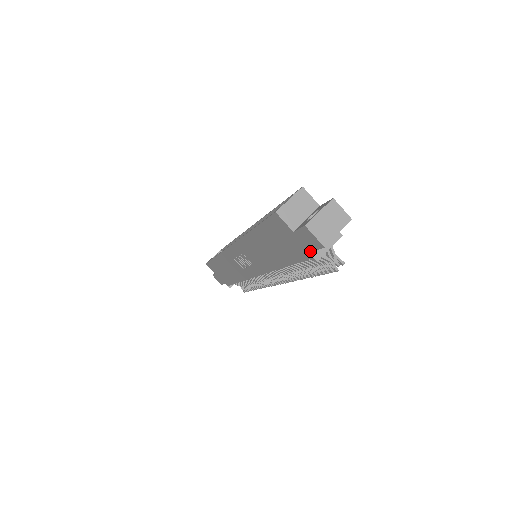
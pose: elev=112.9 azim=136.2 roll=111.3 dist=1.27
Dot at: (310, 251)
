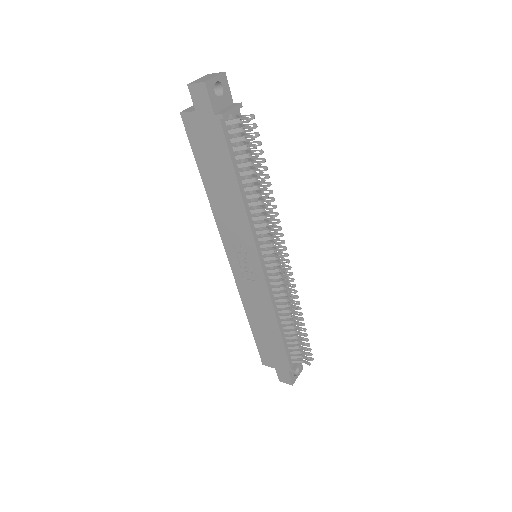
Dot at: (212, 110)
